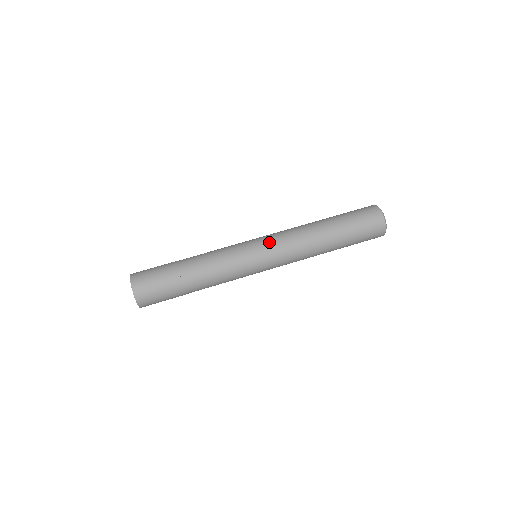
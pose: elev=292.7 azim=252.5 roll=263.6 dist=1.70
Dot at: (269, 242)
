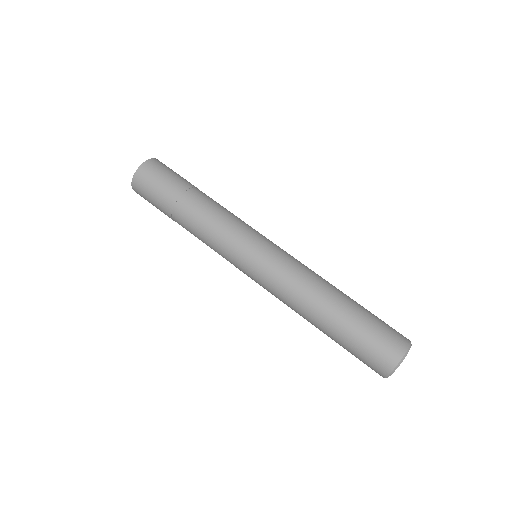
Dot at: (275, 253)
